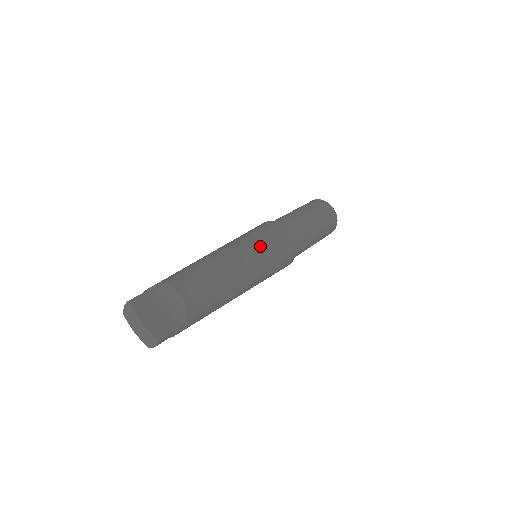
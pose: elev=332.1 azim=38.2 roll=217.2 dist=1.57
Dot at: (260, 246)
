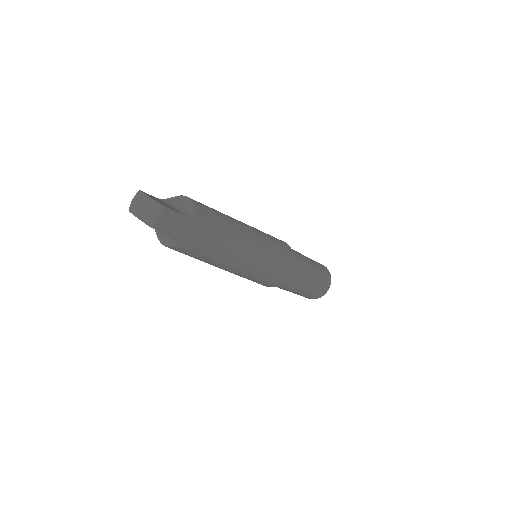
Dot at: occluded
